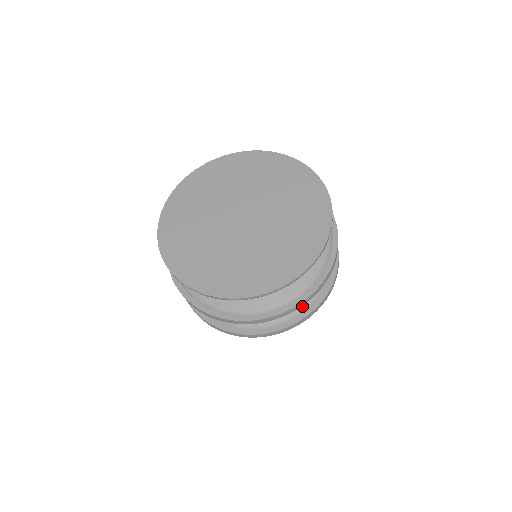
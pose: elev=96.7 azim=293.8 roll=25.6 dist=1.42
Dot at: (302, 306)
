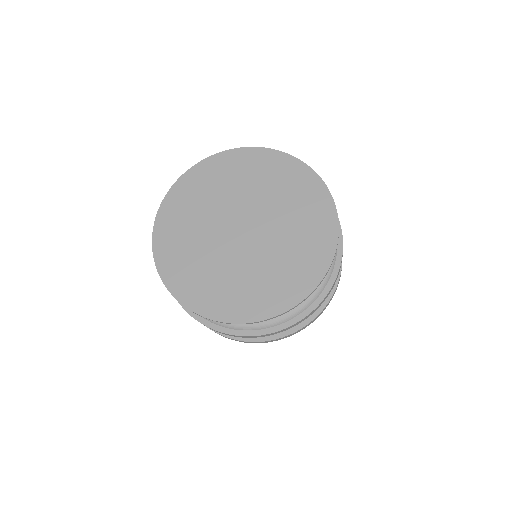
Dot at: occluded
